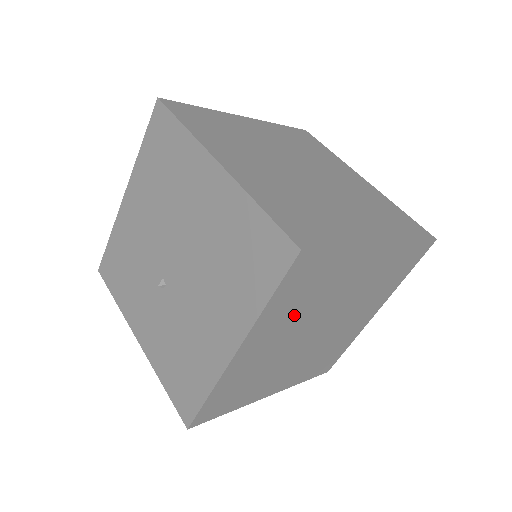
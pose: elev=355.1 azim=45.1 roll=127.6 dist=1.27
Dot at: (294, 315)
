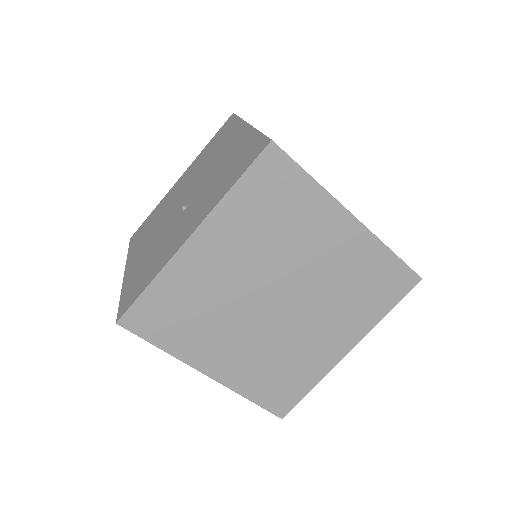
Dot at: occluded
